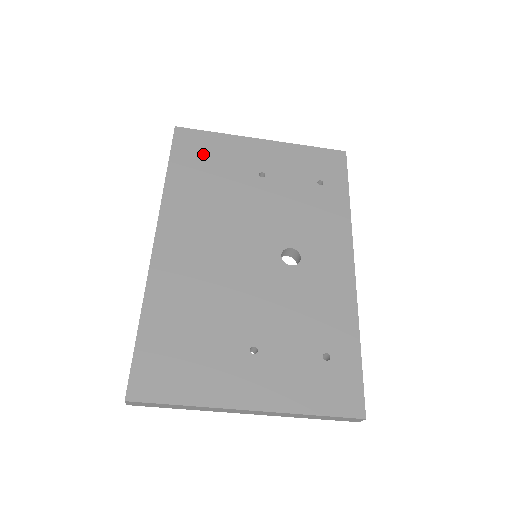
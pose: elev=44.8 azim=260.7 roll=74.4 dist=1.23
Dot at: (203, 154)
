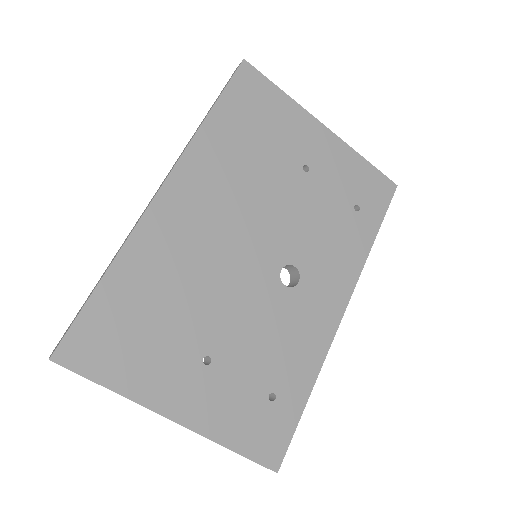
Dot at: (258, 110)
